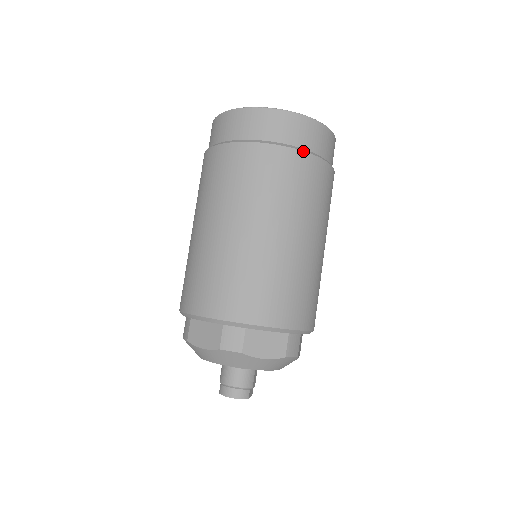
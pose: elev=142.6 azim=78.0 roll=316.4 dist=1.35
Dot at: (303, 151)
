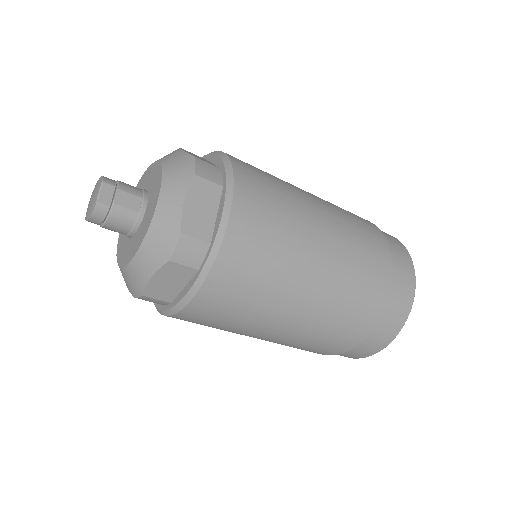
Dot at: (372, 223)
